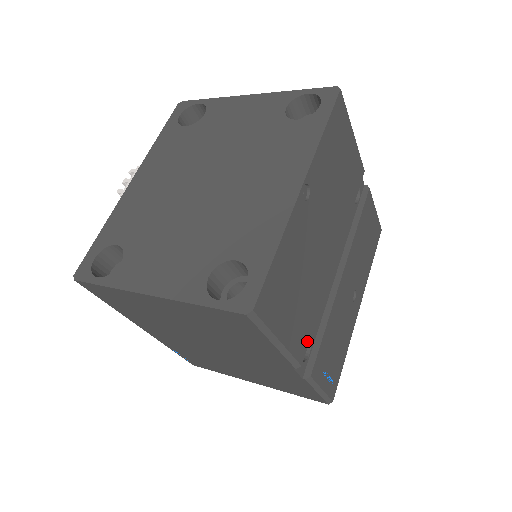
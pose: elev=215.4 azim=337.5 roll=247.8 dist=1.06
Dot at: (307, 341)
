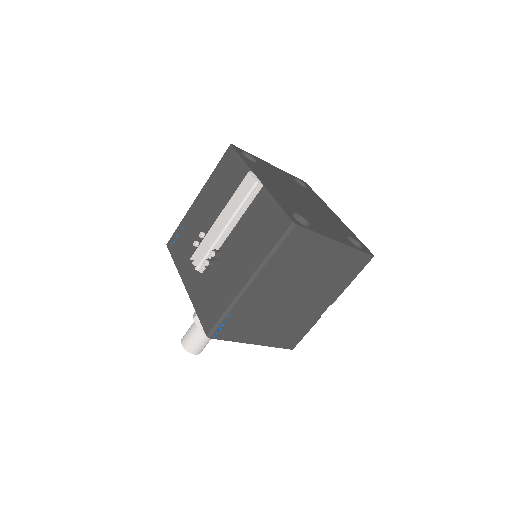
Dot at: occluded
